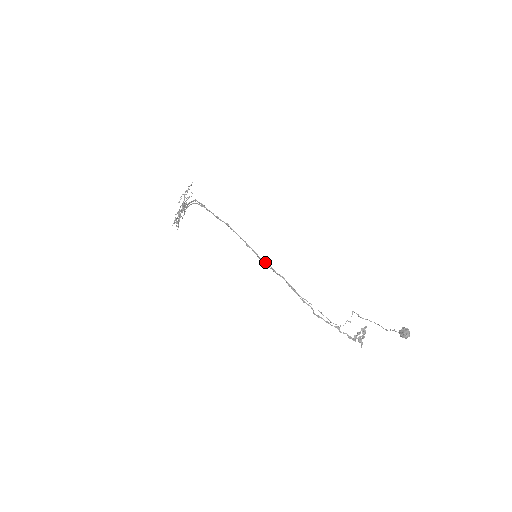
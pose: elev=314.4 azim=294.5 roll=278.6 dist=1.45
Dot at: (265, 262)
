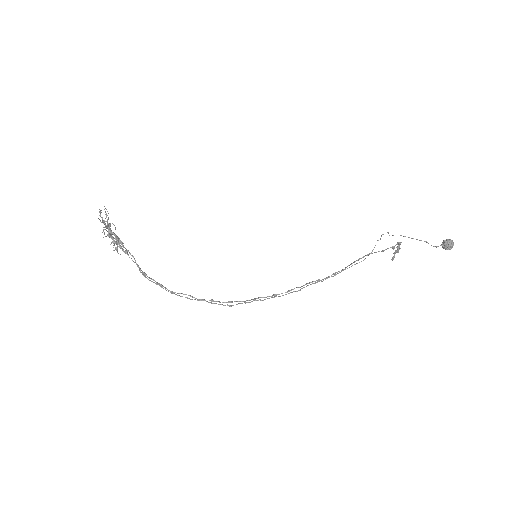
Dot at: (288, 291)
